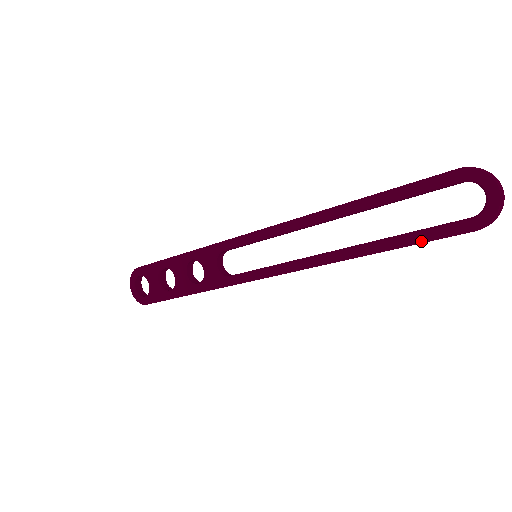
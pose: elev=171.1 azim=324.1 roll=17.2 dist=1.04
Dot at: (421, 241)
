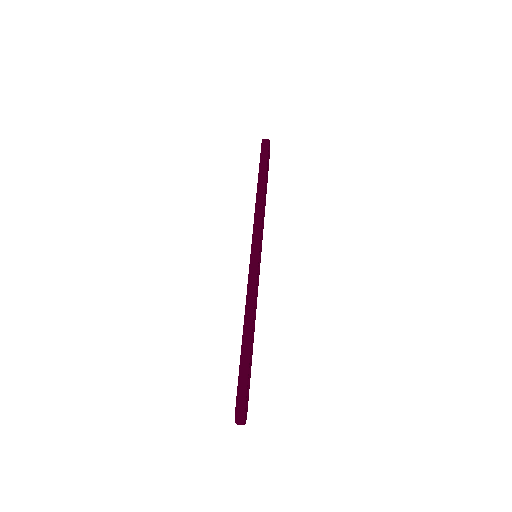
Dot at: occluded
